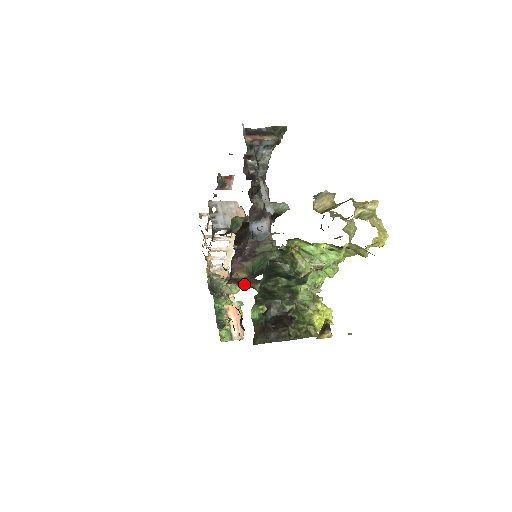
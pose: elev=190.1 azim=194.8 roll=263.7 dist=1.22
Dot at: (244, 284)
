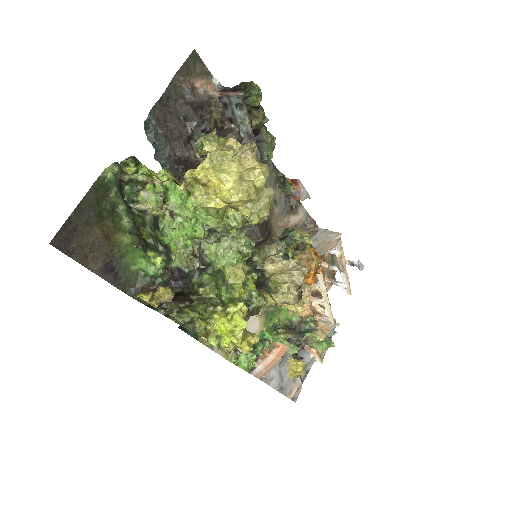
Dot at: occluded
